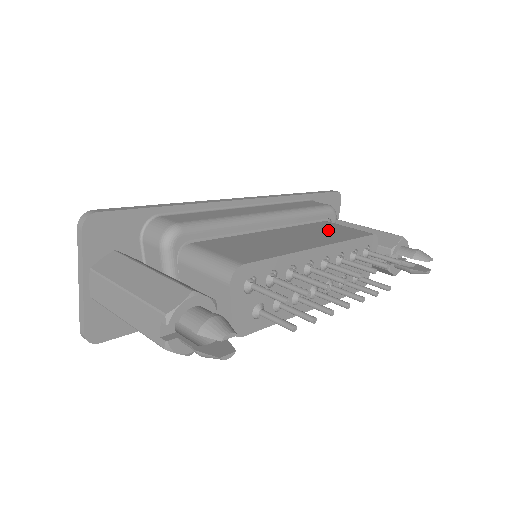
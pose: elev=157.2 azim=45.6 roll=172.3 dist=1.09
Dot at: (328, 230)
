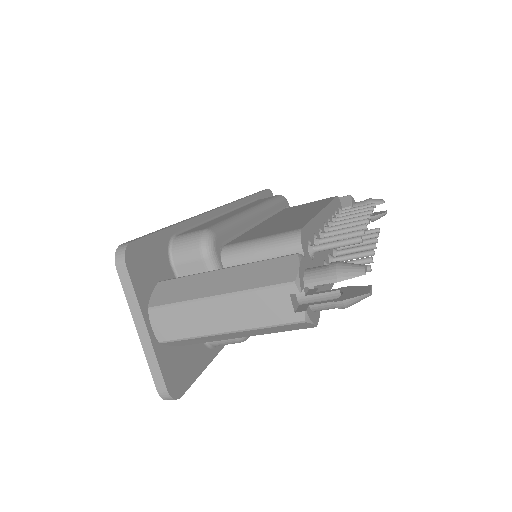
Dot at: (302, 207)
